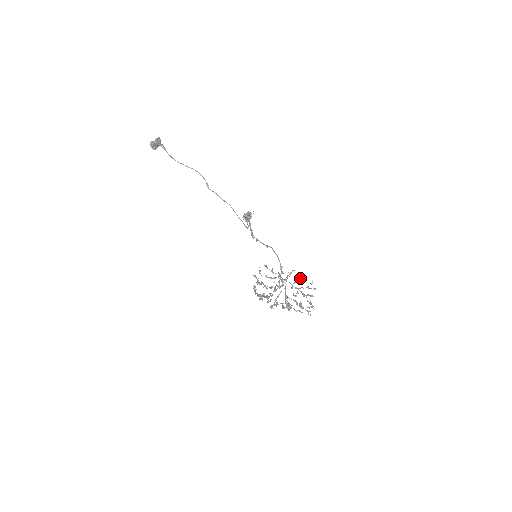
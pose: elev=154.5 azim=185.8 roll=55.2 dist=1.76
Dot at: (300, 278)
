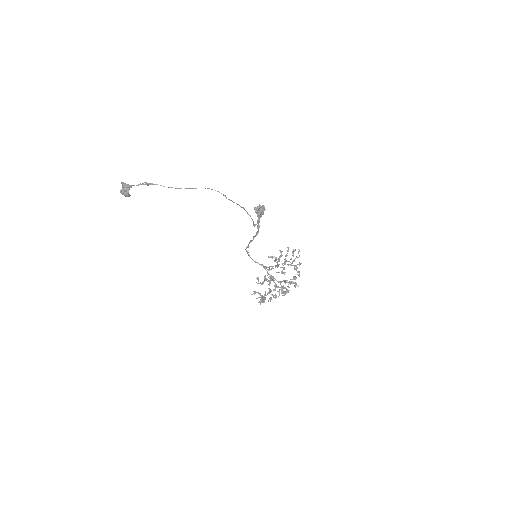
Dot at: (293, 251)
